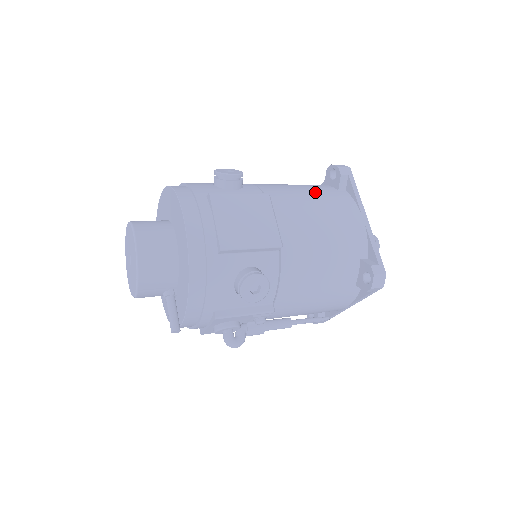
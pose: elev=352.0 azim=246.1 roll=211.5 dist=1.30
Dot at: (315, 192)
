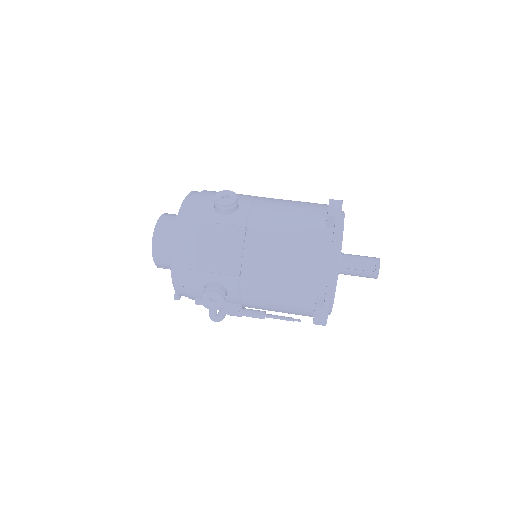
Dot at: (298, 227)
